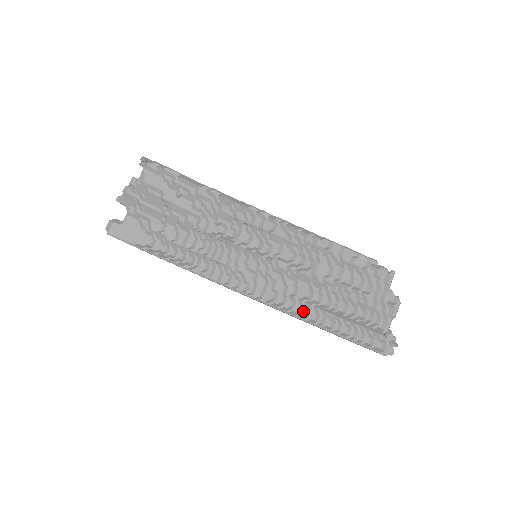
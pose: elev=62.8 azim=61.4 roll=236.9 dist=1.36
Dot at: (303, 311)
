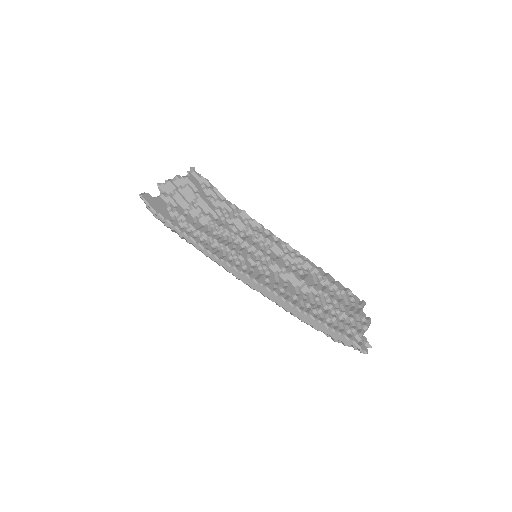
Dot at: (290, 300)
